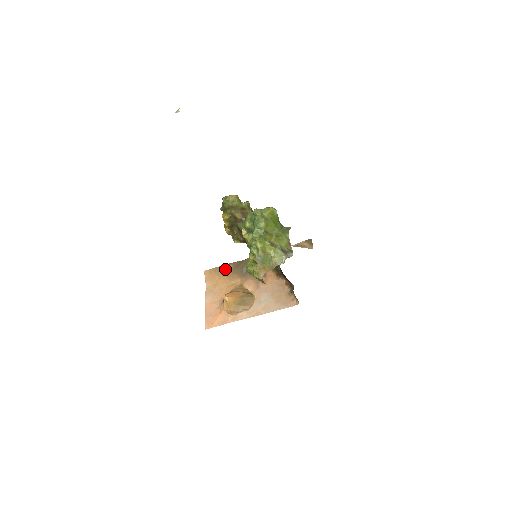
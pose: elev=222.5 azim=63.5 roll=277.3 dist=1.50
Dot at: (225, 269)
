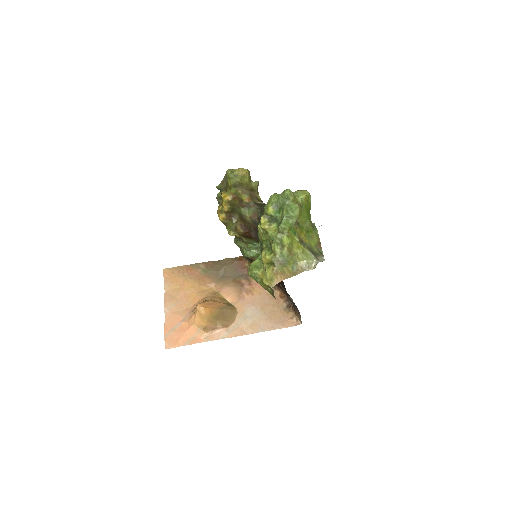
Dot at: (193, 269)
